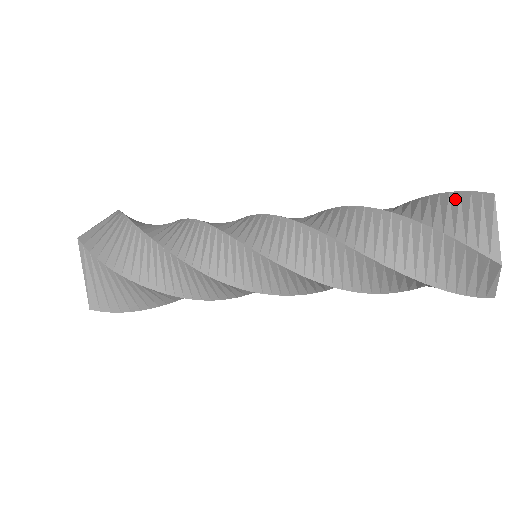
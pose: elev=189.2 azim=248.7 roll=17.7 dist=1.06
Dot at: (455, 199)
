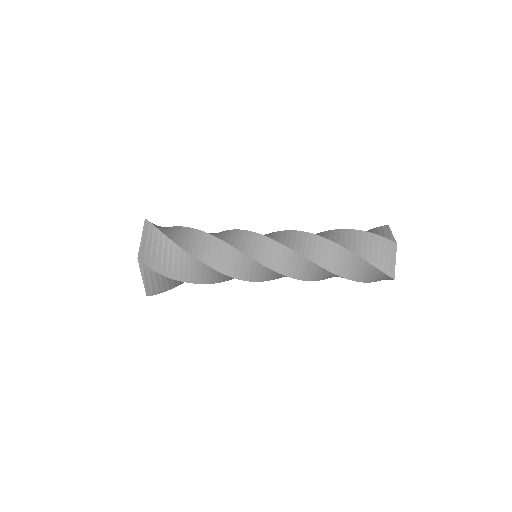
Dot at: (370, 230)
